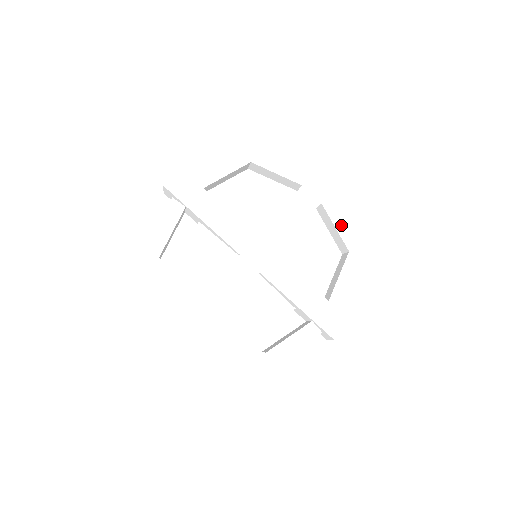
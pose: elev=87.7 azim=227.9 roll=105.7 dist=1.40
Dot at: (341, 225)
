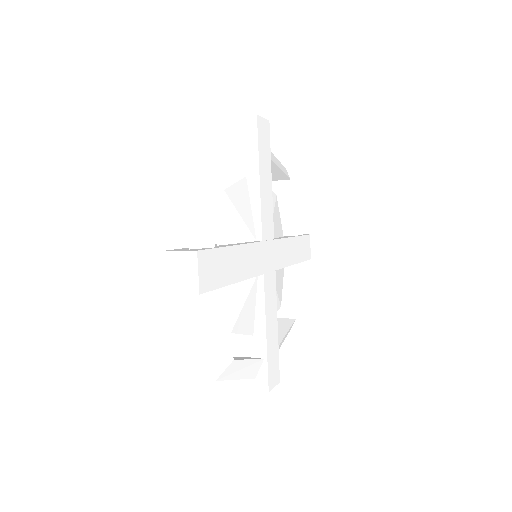
Dot at: occluded
